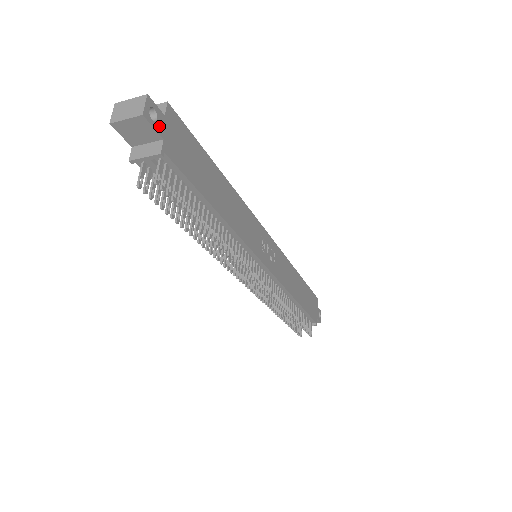
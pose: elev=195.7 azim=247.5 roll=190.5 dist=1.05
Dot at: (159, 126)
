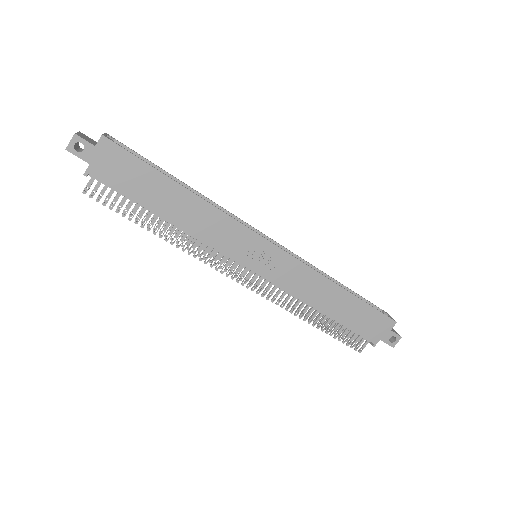
Dot at: (86, 155)
